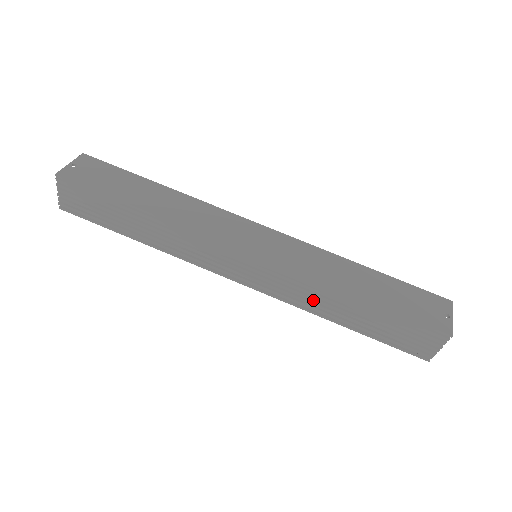
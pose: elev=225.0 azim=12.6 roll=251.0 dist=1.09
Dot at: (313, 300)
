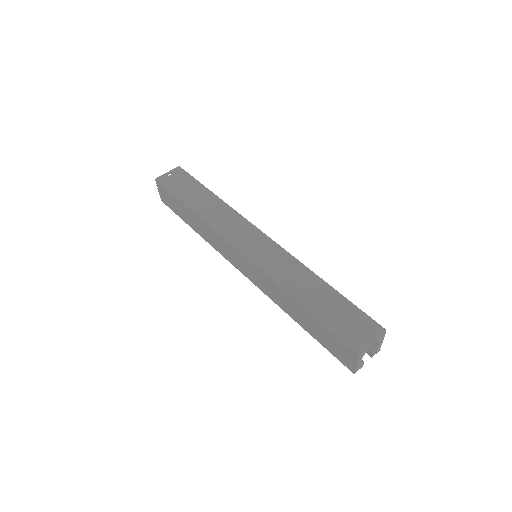
Dot at: (278, 298)
